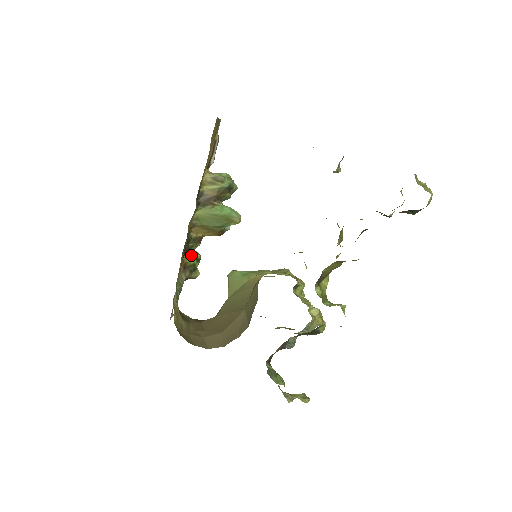
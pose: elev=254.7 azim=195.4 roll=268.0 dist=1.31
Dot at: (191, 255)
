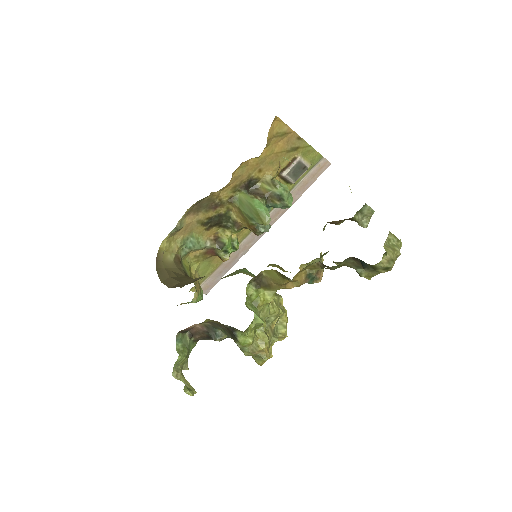
Dot at: (228, 235)
